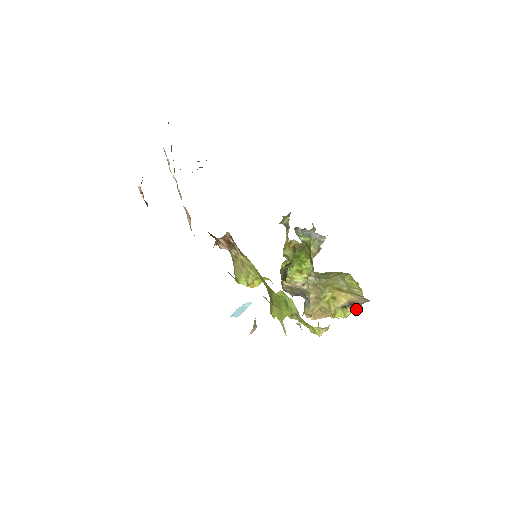
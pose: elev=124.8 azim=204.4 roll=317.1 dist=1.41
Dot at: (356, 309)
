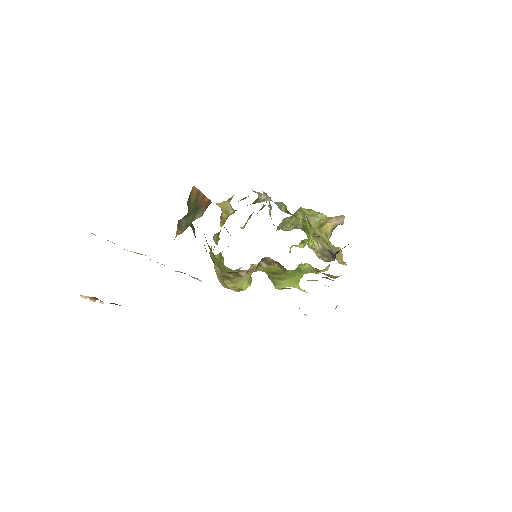
Dot at: occluded
